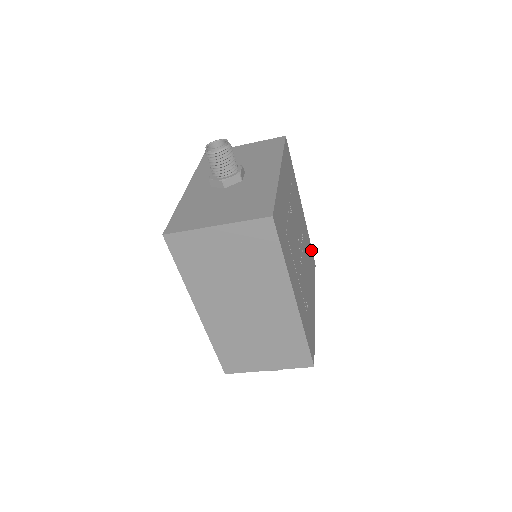
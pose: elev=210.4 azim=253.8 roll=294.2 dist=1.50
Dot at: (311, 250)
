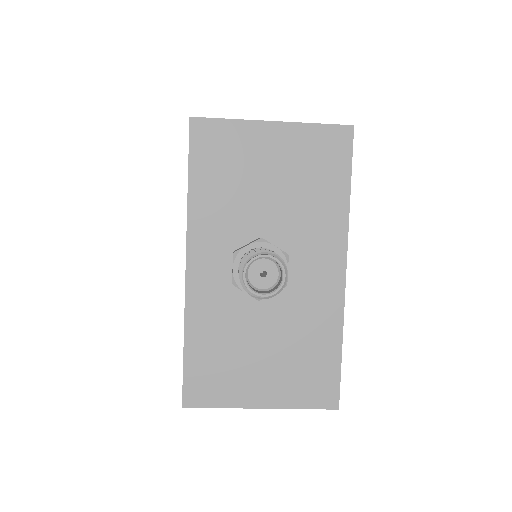
Dot at: occluded
